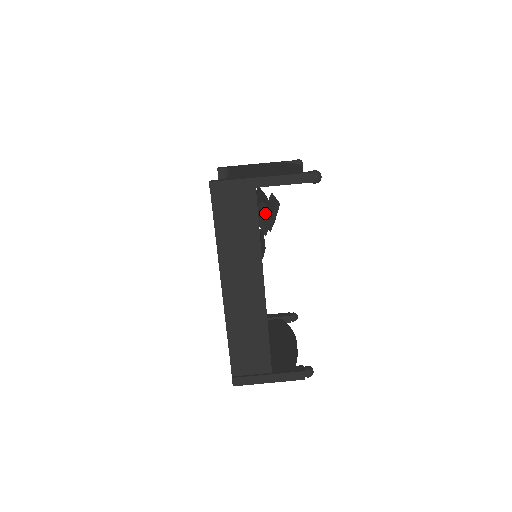
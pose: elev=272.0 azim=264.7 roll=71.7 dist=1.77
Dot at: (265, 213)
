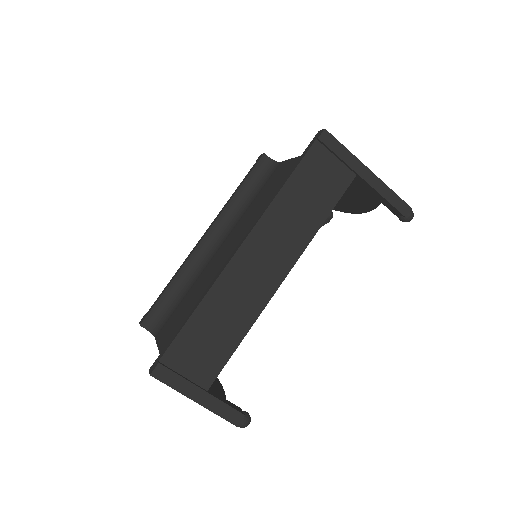
Dot at: occluded
